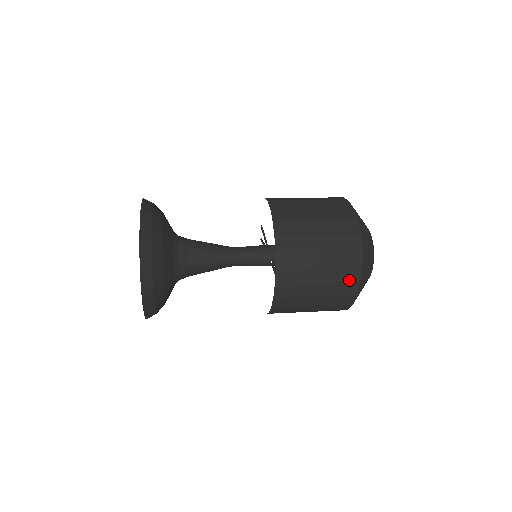
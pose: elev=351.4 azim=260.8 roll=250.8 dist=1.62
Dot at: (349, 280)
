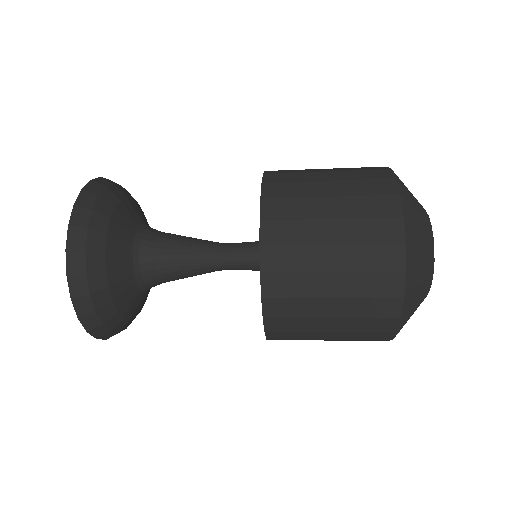
Dot at: (382, 213)
